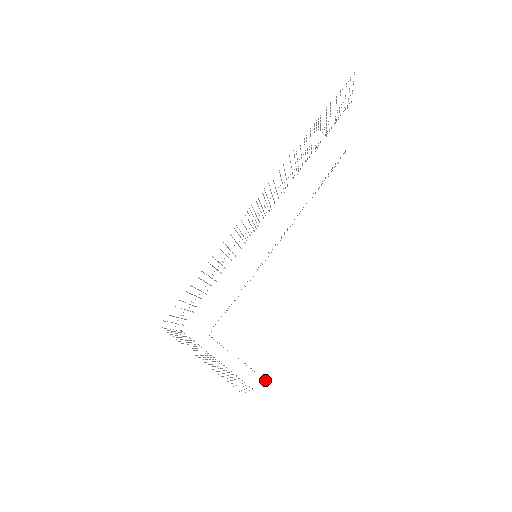
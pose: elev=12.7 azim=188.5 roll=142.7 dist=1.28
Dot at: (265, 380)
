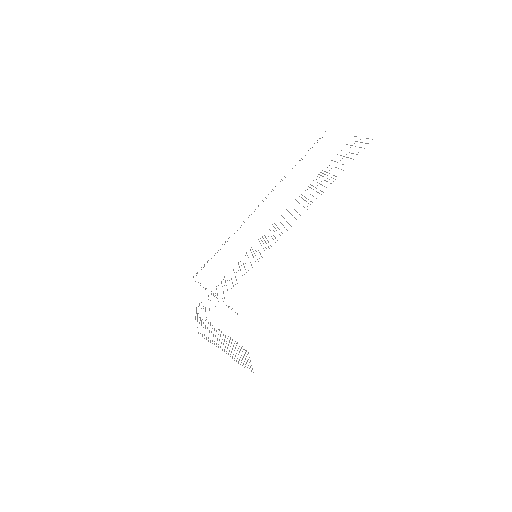
Dot at: occluded
